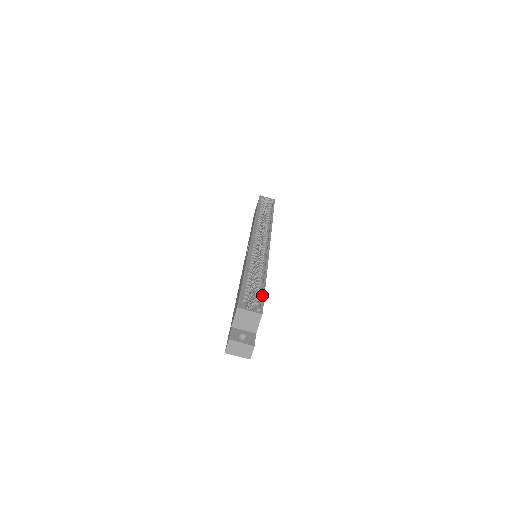
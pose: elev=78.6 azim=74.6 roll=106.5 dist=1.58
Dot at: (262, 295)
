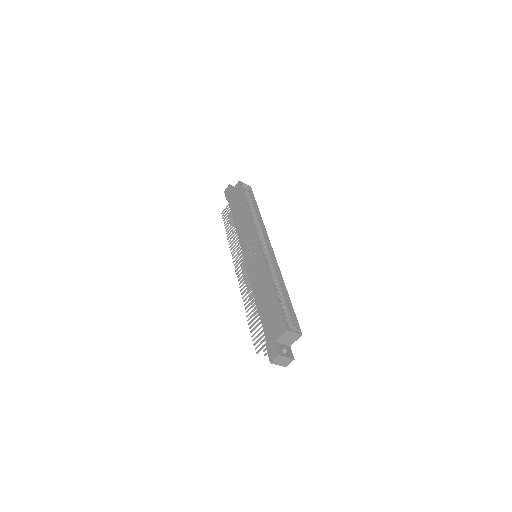
Dot at: (294, 314)
